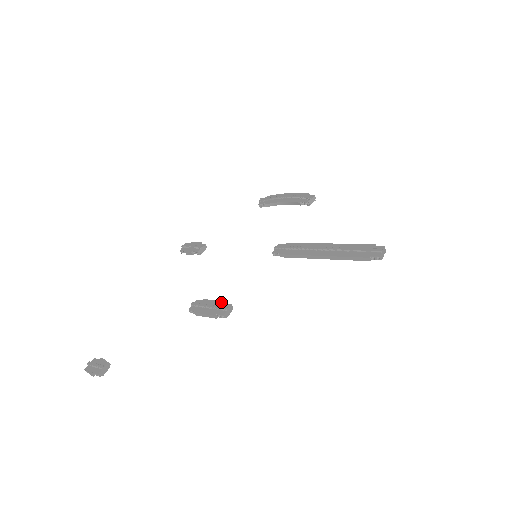
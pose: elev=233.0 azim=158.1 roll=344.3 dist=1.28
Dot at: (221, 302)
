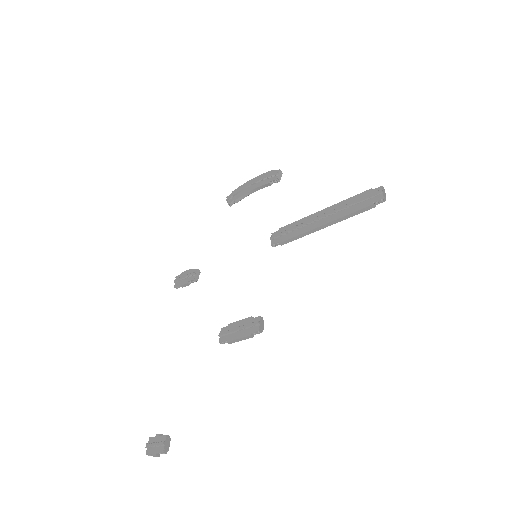
Dot at: (248, 319)
